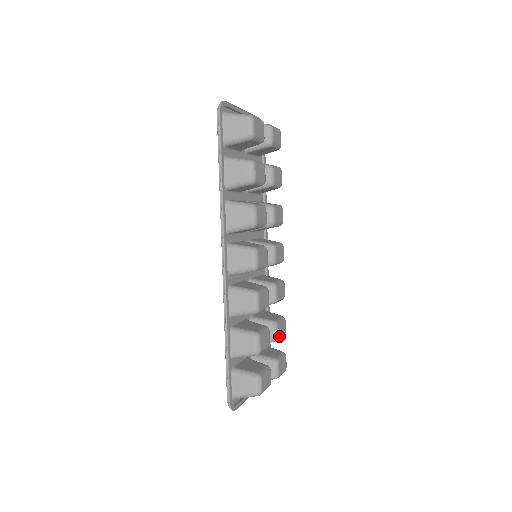
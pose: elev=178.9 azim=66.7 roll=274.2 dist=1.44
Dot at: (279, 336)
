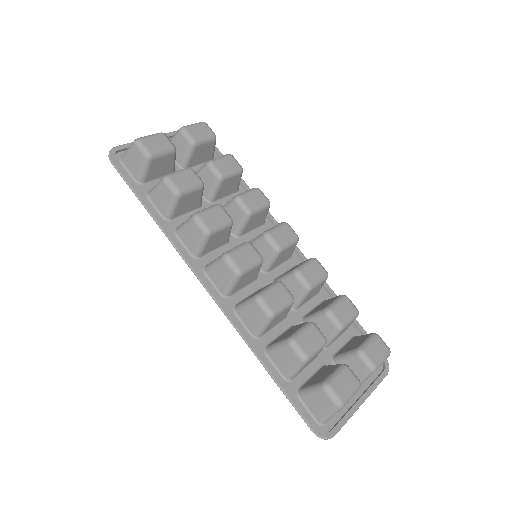
Dot at: (343, 321)
